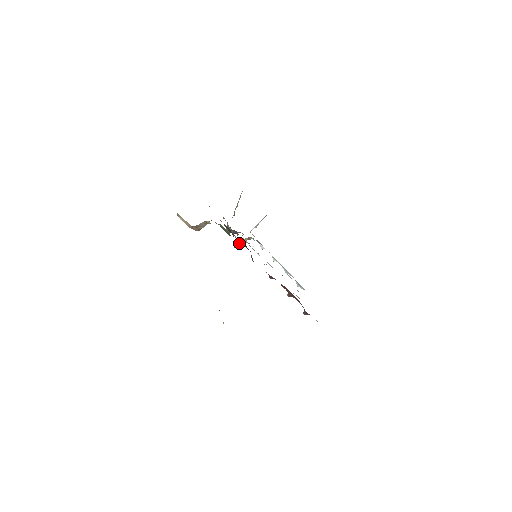
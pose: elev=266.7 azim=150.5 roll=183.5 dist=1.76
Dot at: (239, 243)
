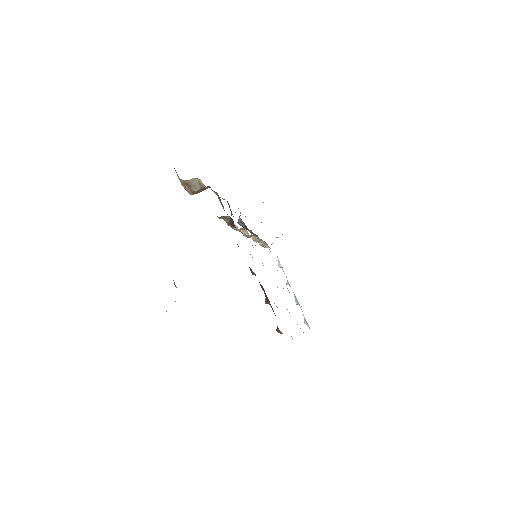
Dot at: (227, 216)
